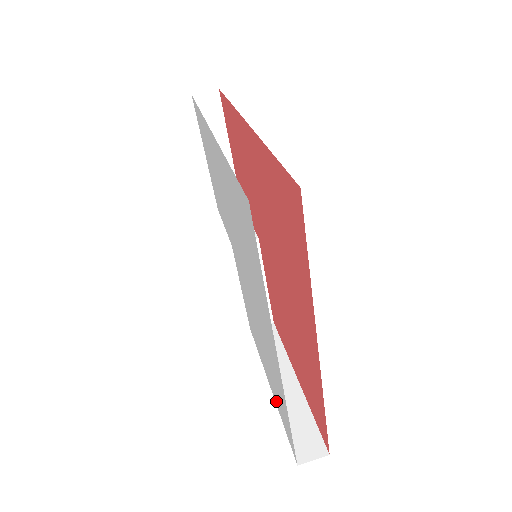
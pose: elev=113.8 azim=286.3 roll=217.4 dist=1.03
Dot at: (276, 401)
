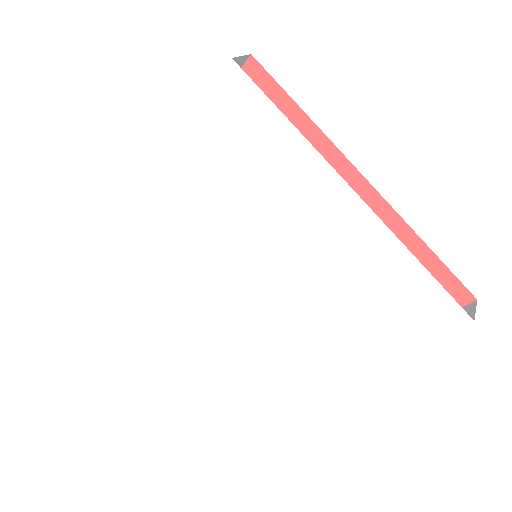
Dot at: (397, 341)
